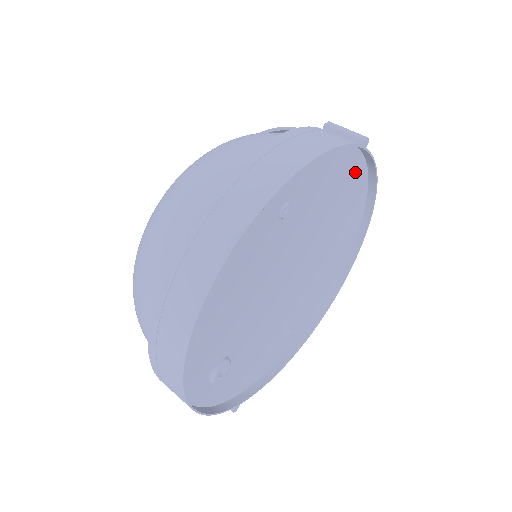
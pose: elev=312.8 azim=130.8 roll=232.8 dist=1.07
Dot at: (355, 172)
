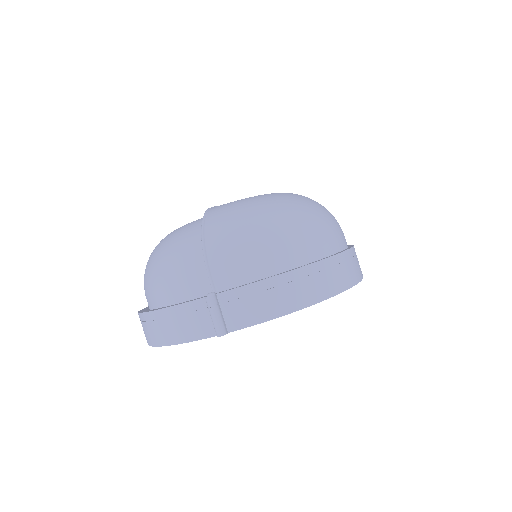
Dot at: occluded
